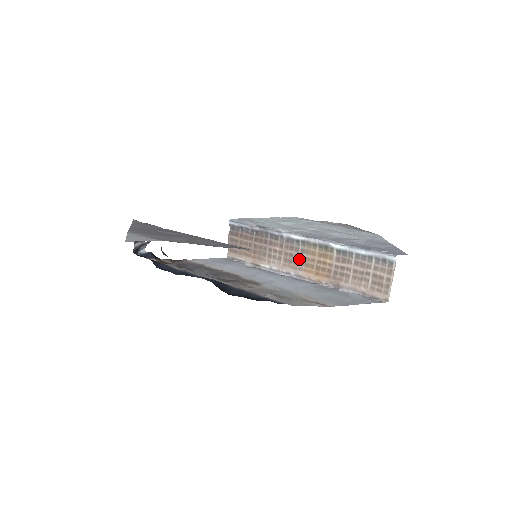
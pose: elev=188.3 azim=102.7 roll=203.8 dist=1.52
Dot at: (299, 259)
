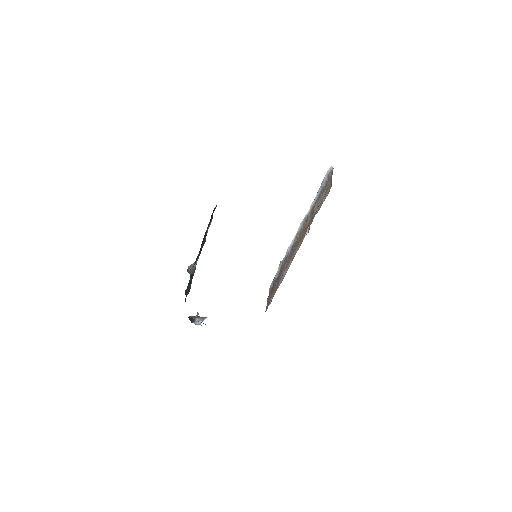
Dot at: (294, 249)
